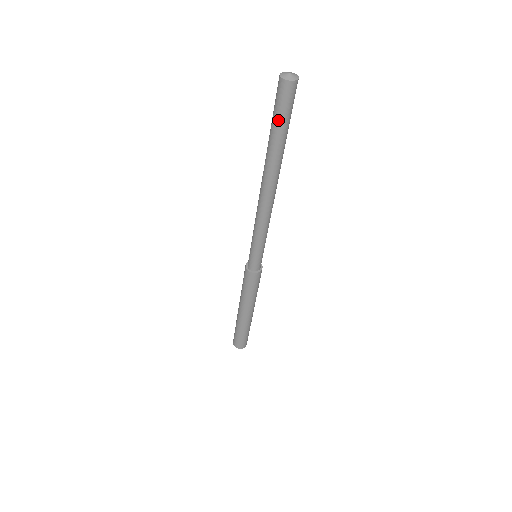
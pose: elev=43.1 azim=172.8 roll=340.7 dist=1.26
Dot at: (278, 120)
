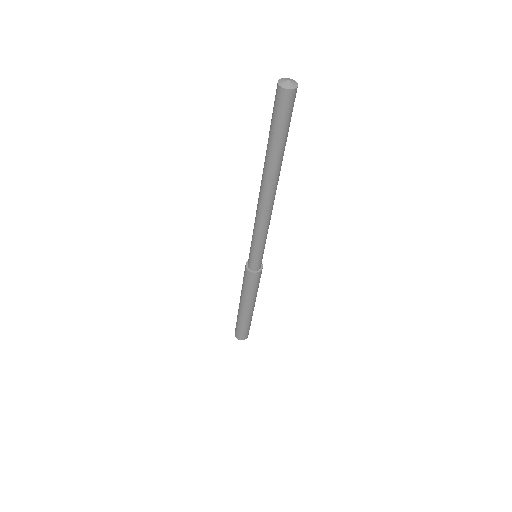
Dot at: (277, 128)
